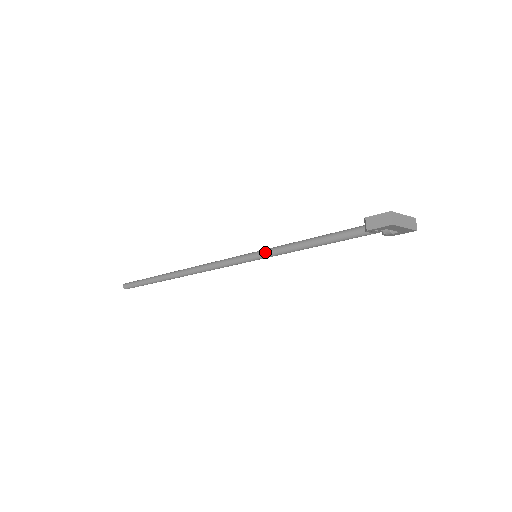
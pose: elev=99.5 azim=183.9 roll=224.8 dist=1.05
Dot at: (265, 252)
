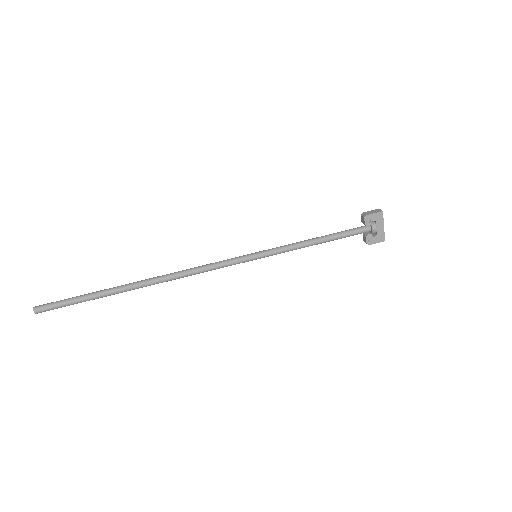
Dot at: (269, 249)
